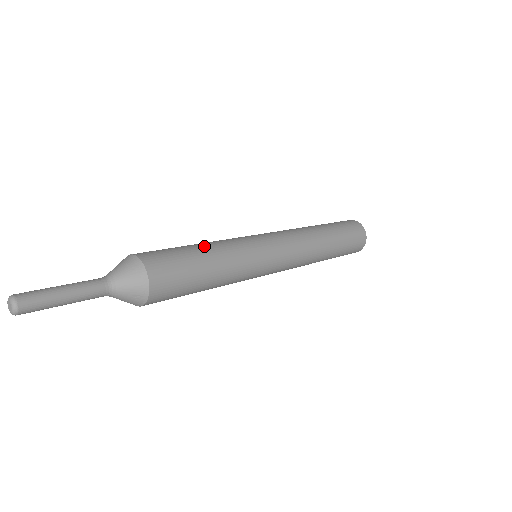
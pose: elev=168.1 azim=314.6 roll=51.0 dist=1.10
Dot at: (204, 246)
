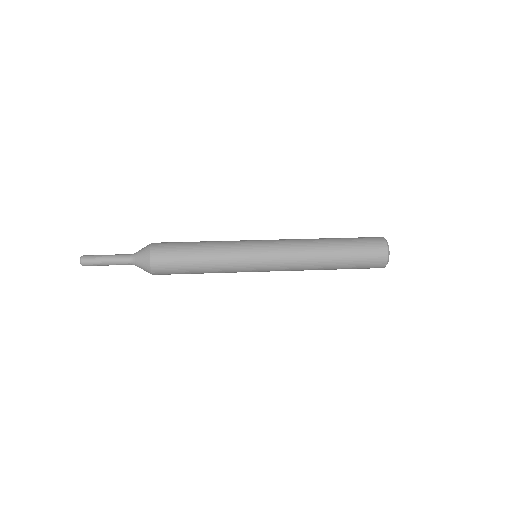
Dot at: (202, 258)
